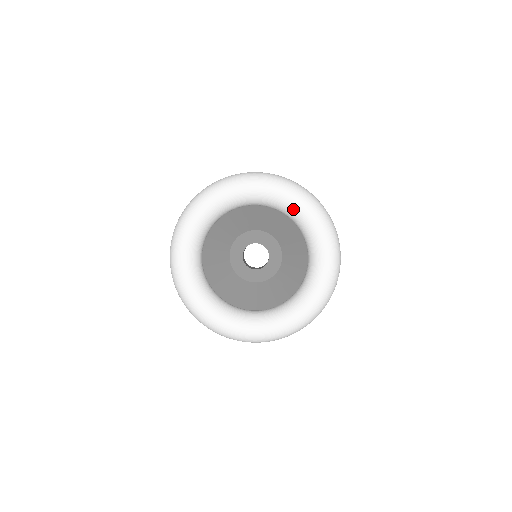
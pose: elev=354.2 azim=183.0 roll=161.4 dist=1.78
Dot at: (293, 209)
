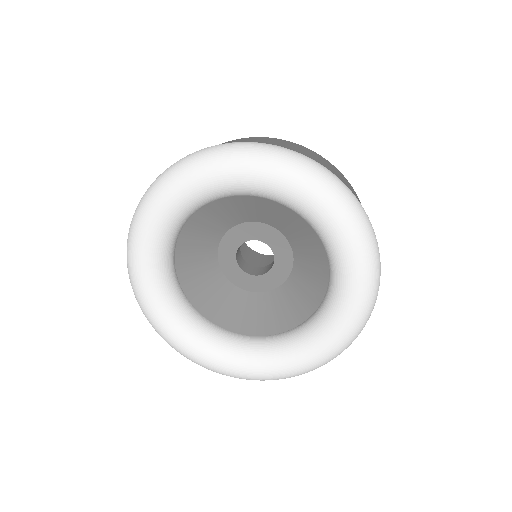
Dot at: (227, 187)
